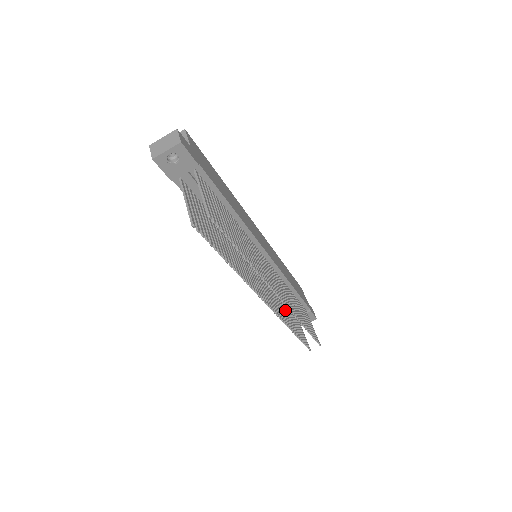
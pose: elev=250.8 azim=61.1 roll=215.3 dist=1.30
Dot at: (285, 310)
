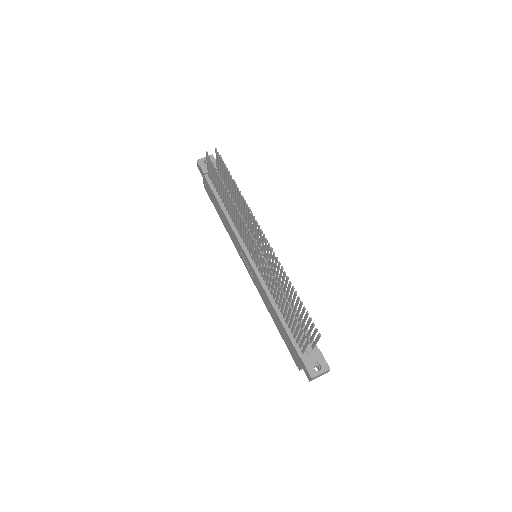
Dot at: (281, 300)
